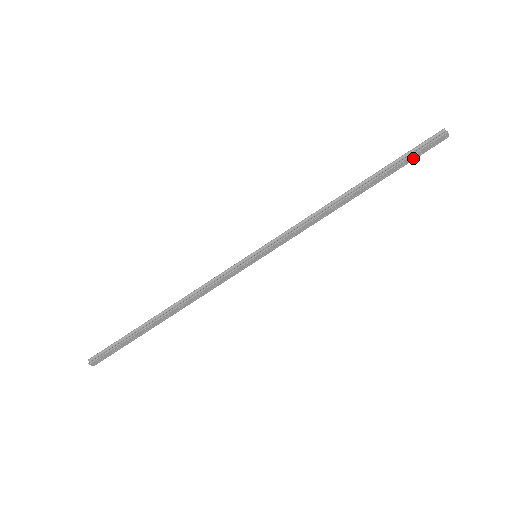
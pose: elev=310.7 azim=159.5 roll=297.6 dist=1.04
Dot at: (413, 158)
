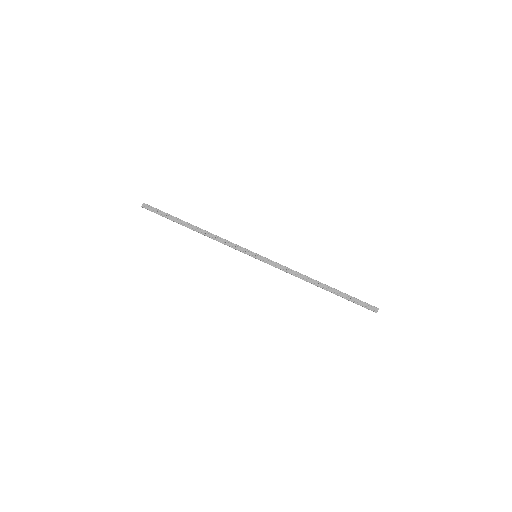
Dot at: (356, 302)
